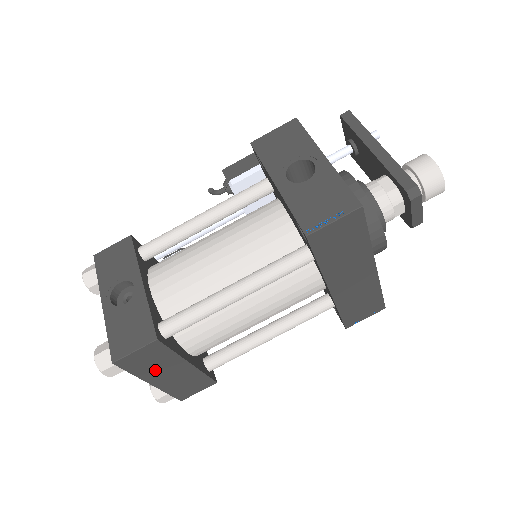
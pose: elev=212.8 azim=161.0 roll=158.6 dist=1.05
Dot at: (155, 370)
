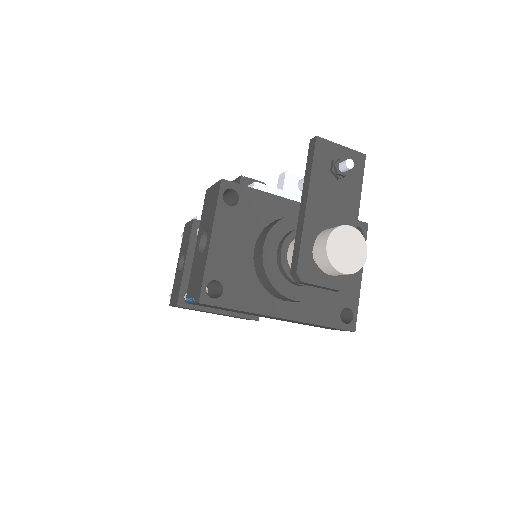
Dot at: occluded
